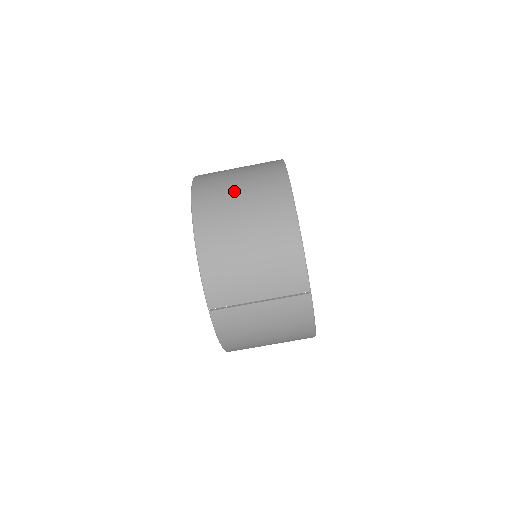
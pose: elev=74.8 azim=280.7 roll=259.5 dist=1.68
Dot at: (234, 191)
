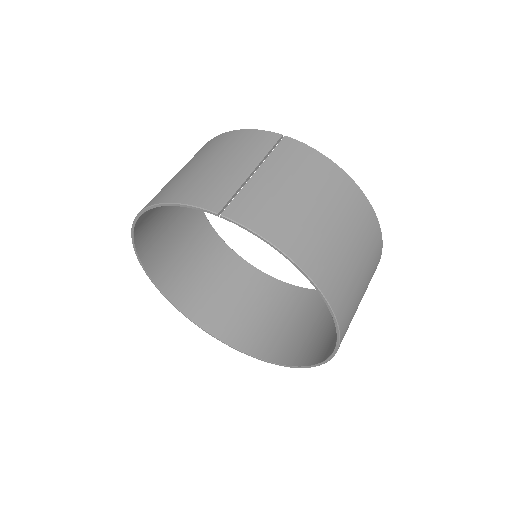
Dot at: occluded
